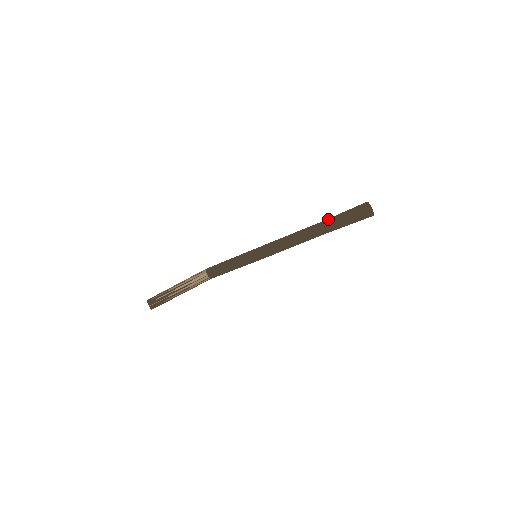
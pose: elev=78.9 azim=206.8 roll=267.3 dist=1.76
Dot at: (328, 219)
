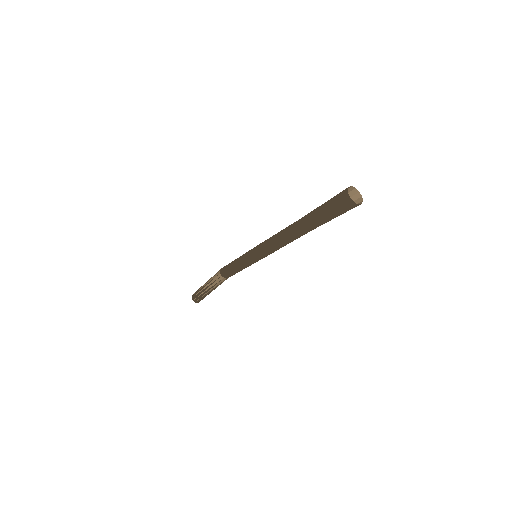
Dot at: (308, 214)
